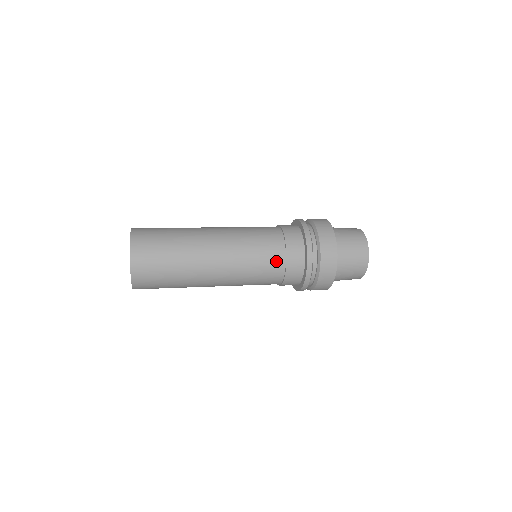
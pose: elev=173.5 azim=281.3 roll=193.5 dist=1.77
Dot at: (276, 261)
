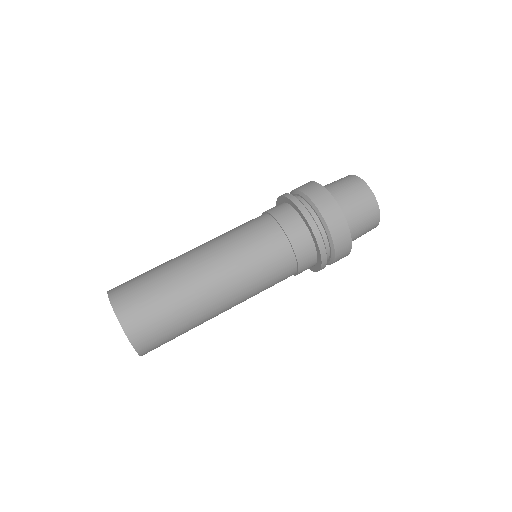
Dot at: occluded
